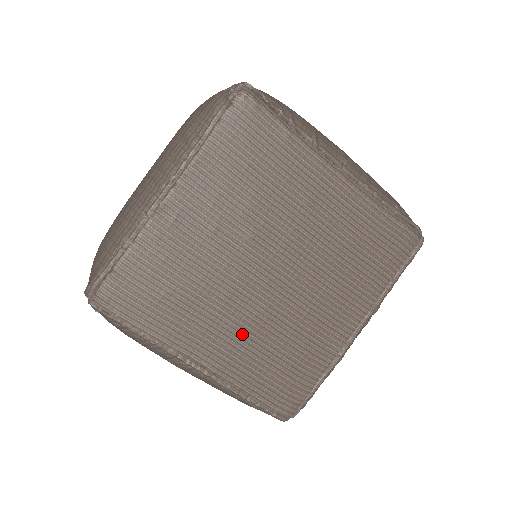
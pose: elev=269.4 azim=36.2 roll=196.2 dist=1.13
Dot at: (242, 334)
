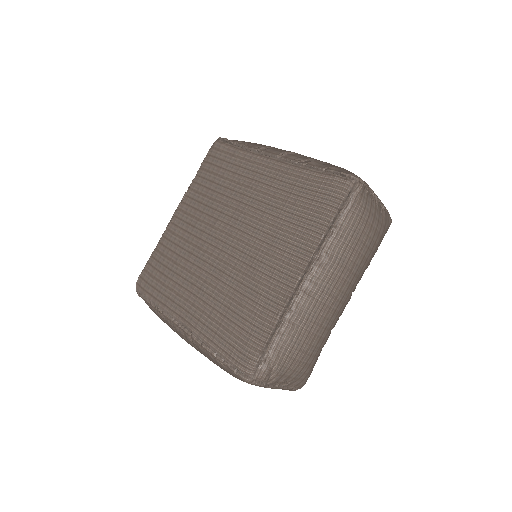
Dot at: (210, 296)
